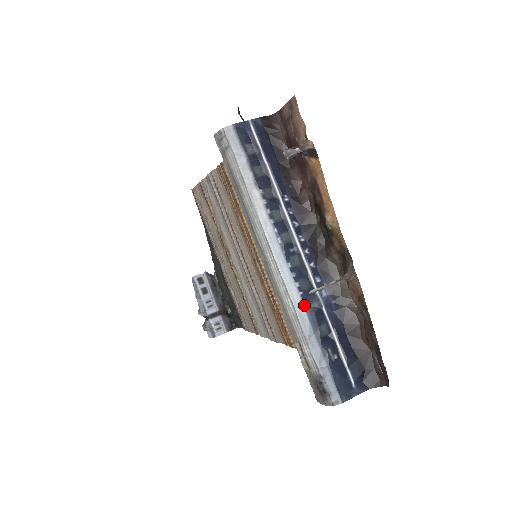
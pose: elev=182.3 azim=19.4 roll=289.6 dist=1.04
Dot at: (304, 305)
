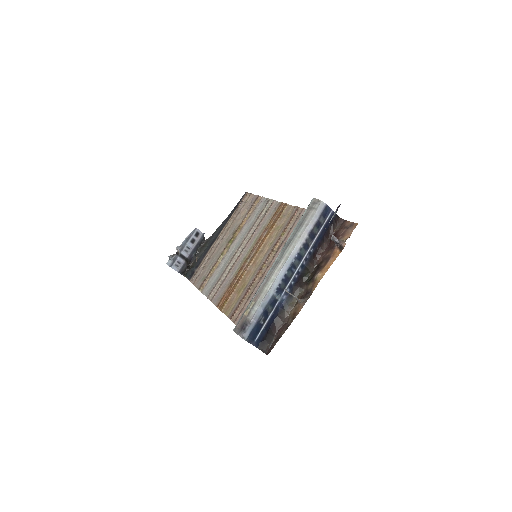
Dot at: (275, 292)
